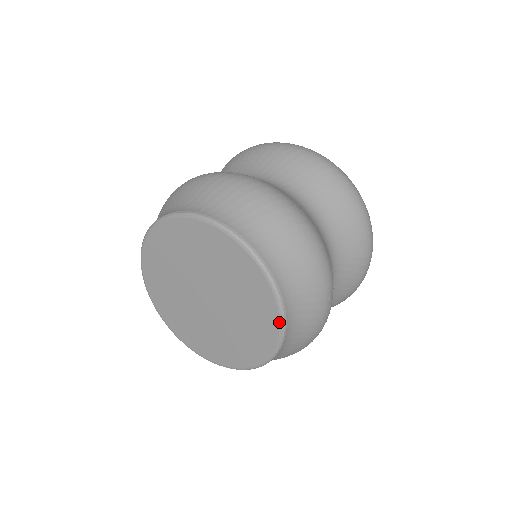
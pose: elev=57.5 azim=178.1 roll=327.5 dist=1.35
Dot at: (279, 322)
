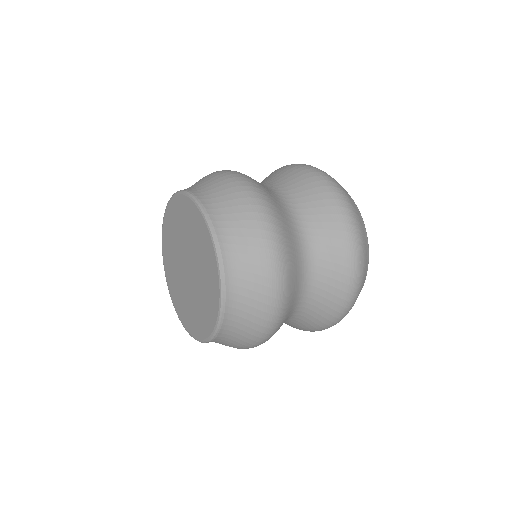
Dot at: (219, 304)
